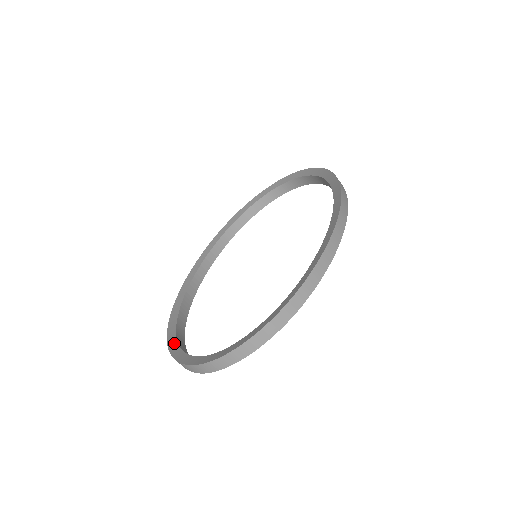
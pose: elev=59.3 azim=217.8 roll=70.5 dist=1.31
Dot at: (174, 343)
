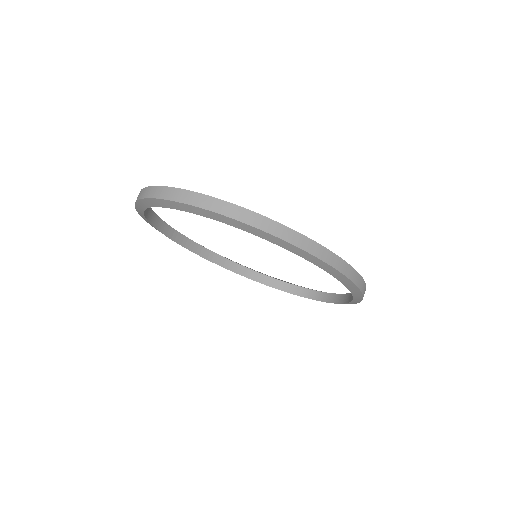
Dot at: occluded
